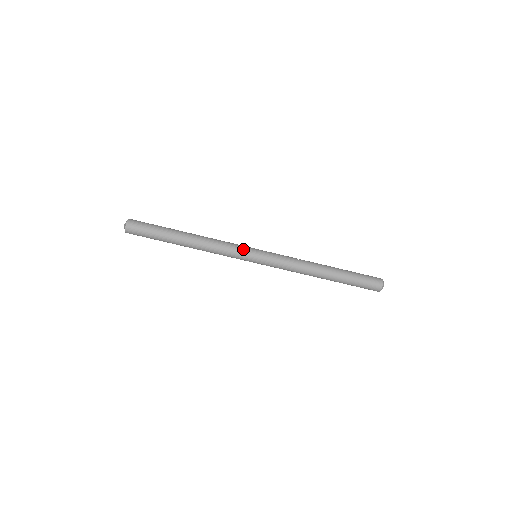
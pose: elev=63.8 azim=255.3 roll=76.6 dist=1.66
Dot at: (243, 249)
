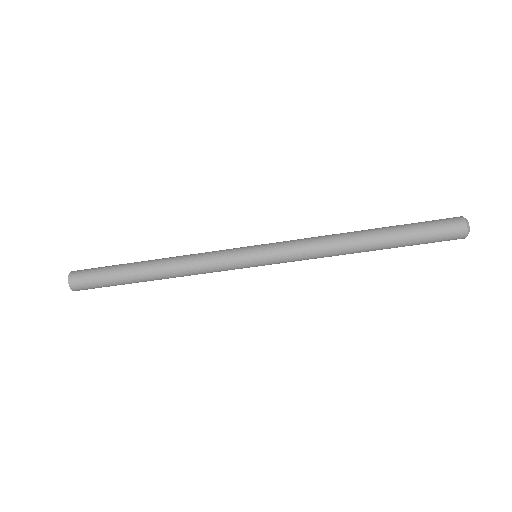
Dot at: (232, 258)
